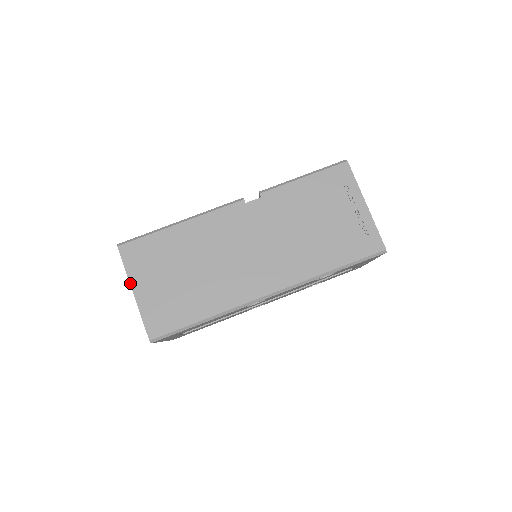
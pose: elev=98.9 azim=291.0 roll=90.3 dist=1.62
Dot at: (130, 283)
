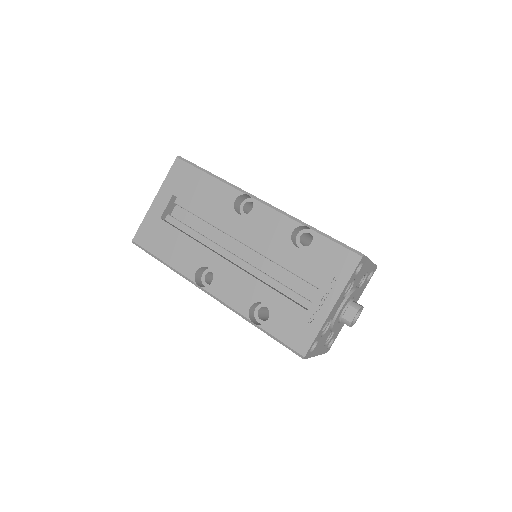
Dot at: occluded
